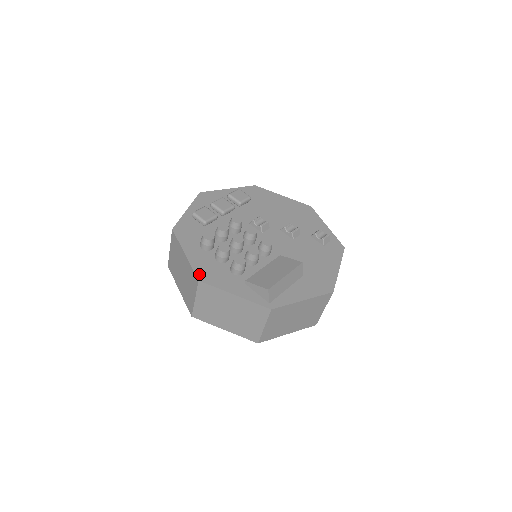
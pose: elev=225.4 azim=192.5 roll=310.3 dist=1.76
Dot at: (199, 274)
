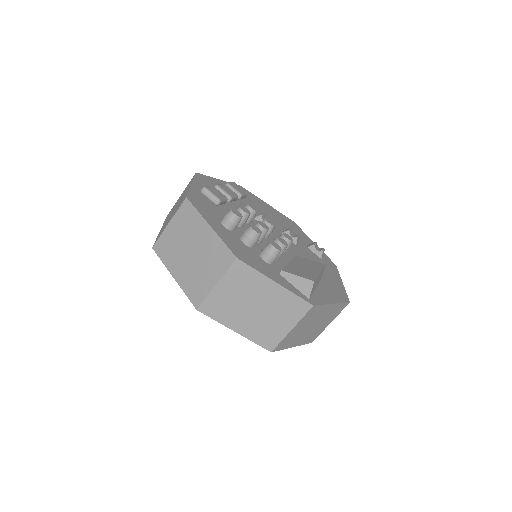
Dot at: (234, 251)
